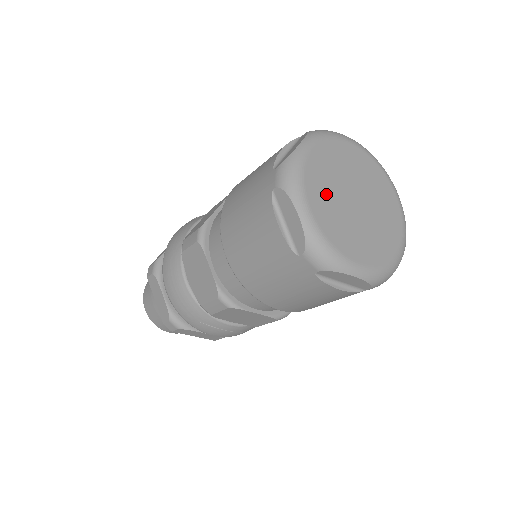
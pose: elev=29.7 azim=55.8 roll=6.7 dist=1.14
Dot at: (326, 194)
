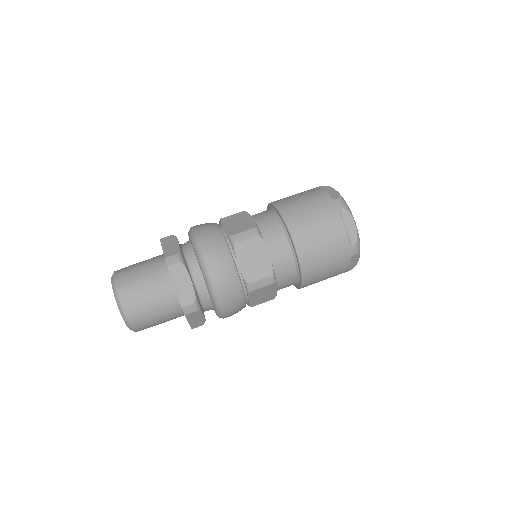
Dot at: occluded
